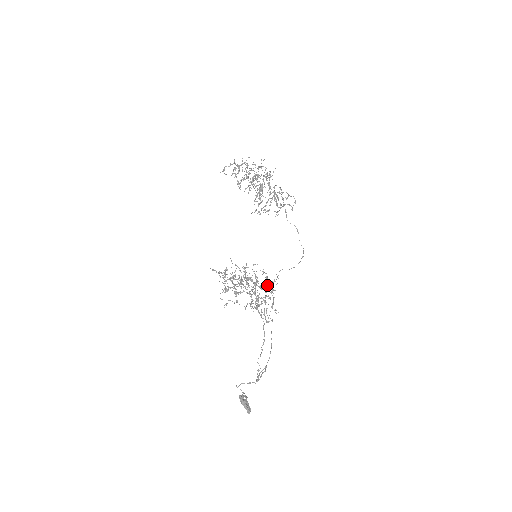
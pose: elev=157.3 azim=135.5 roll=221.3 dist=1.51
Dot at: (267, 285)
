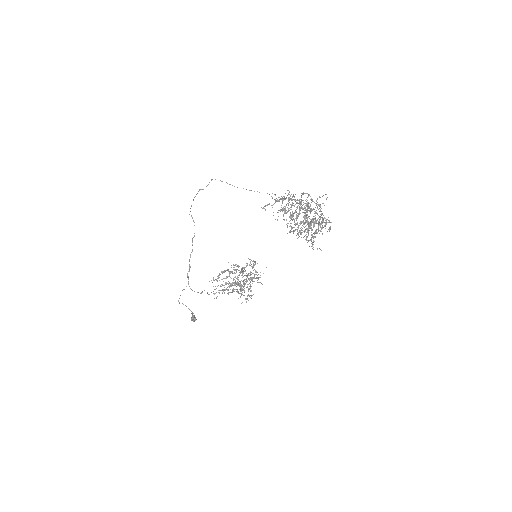
Dot at: (255, 274)
